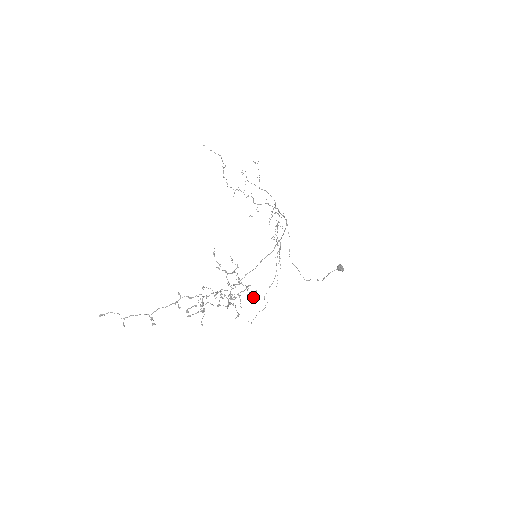
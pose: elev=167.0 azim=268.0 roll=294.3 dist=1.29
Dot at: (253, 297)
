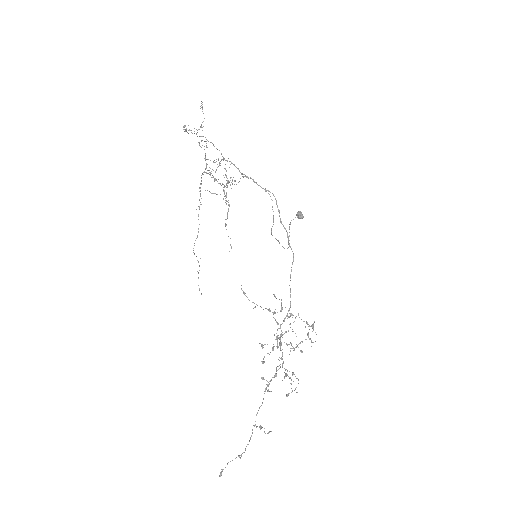
Dot at: occluded
